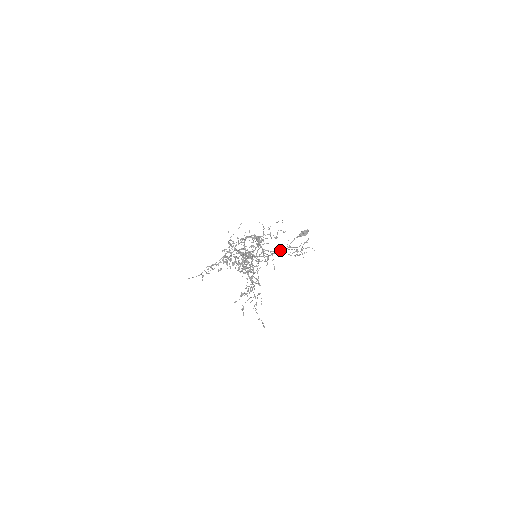
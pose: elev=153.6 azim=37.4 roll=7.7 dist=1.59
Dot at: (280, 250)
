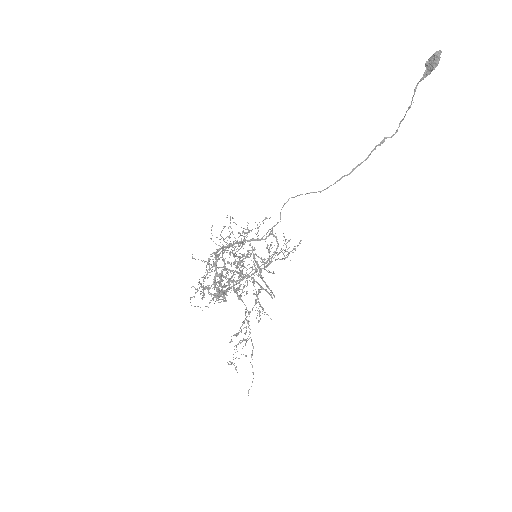
Dot at: (222, 293)
